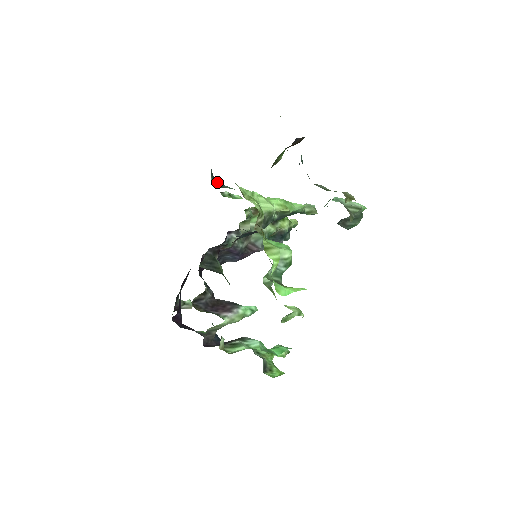
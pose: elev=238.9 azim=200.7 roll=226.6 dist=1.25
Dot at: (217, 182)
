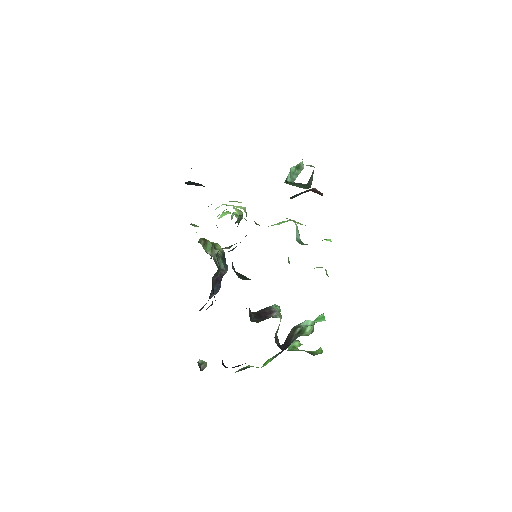
Dot at: occluded
